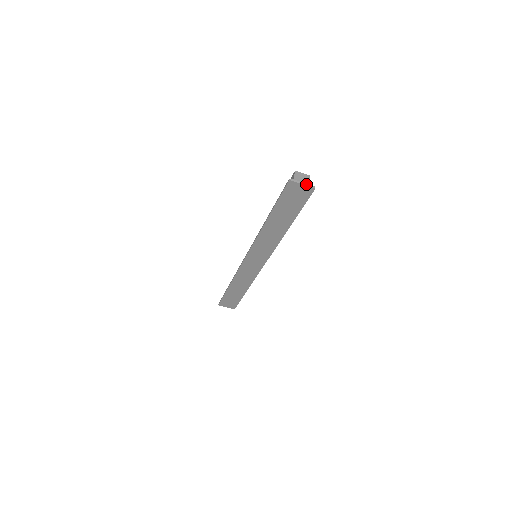
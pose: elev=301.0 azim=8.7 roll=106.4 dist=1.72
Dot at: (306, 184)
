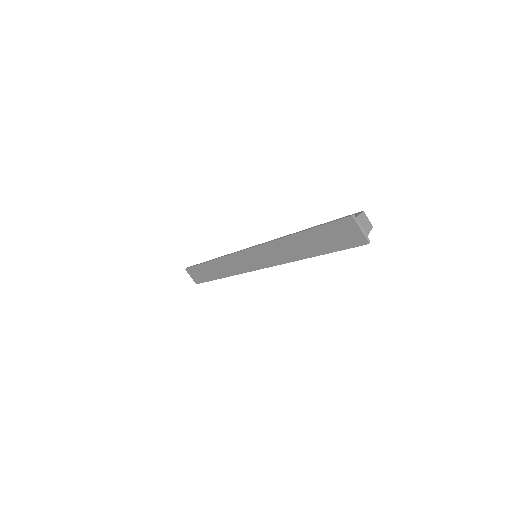
Dot at: (364, 232)
